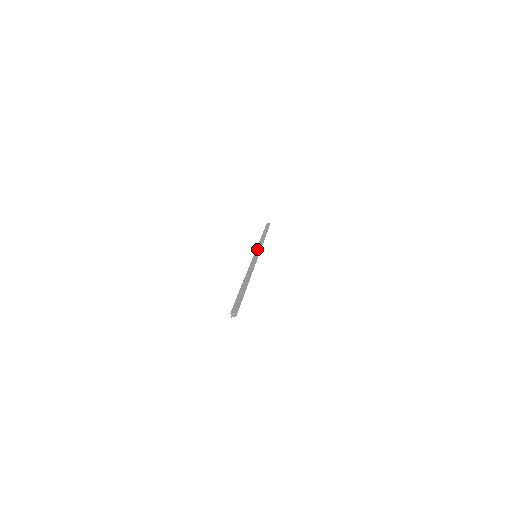
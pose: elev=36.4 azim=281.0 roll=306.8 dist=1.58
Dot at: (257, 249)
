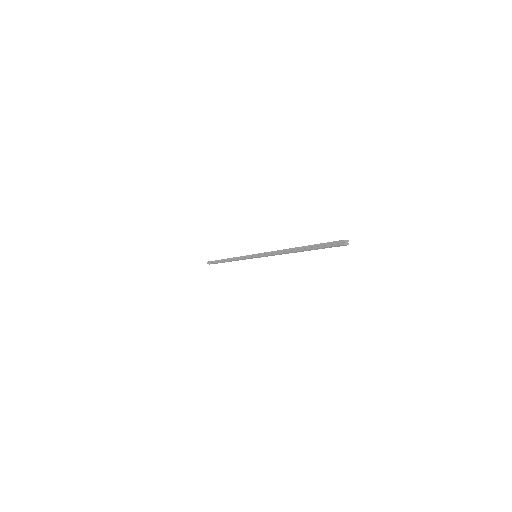
Dot at: (247, 255)
